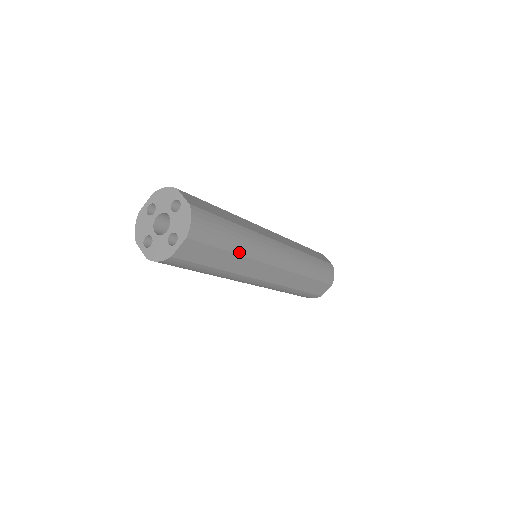
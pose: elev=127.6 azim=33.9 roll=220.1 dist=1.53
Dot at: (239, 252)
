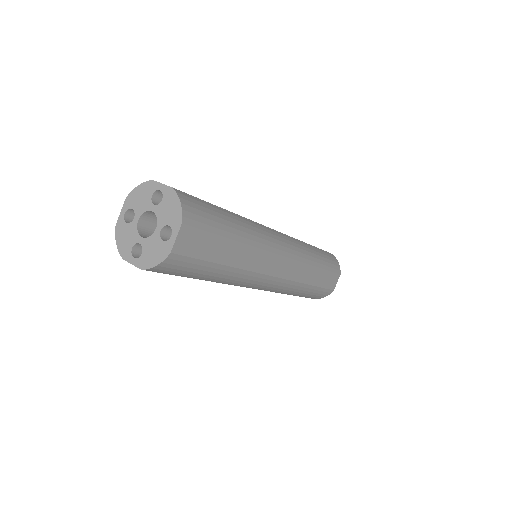
Dot at: (208, 280)
